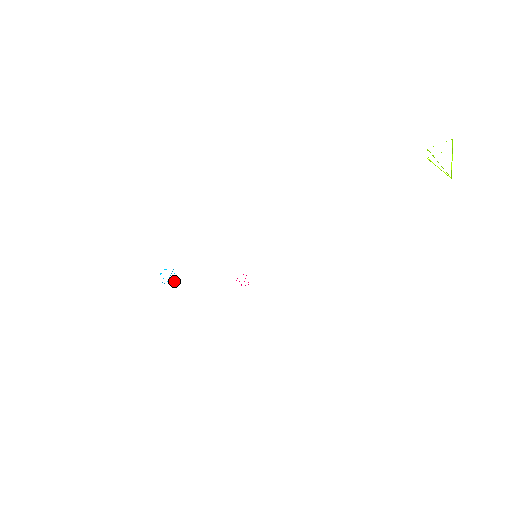
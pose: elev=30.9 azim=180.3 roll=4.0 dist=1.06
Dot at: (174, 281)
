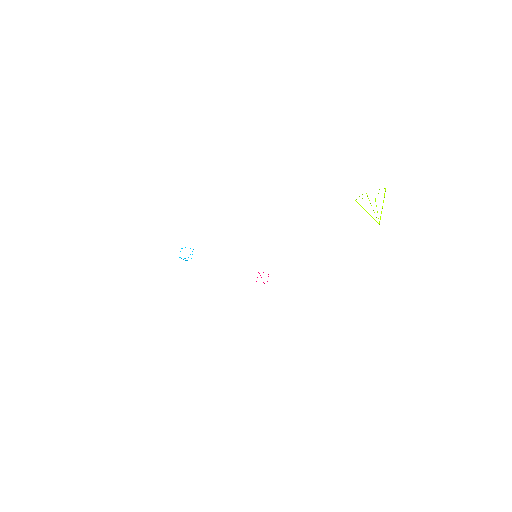
Dot at: occluded
